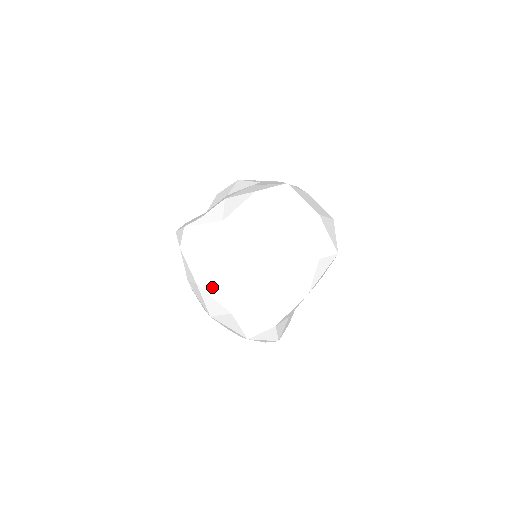
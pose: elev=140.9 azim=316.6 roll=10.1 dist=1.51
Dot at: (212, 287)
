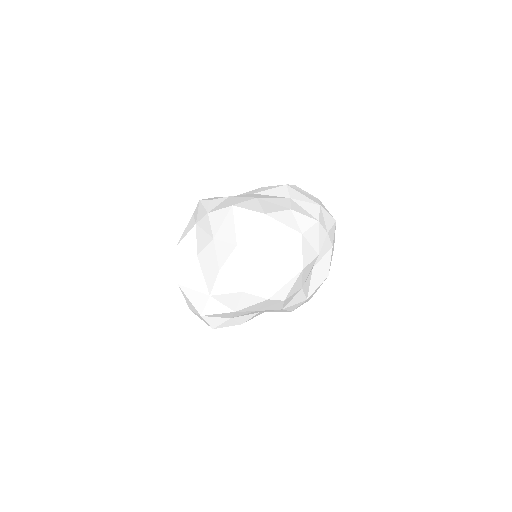
Dot at: (181, 256)
